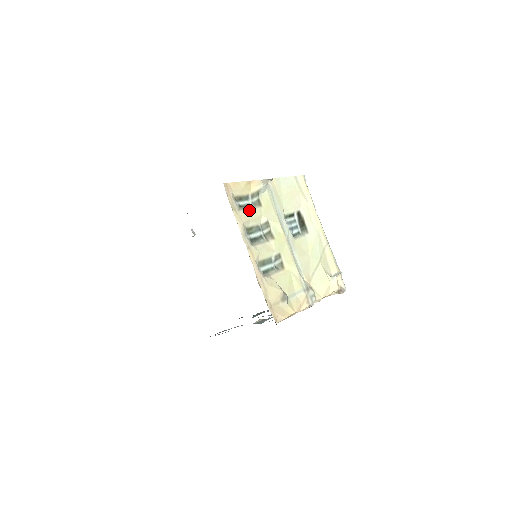
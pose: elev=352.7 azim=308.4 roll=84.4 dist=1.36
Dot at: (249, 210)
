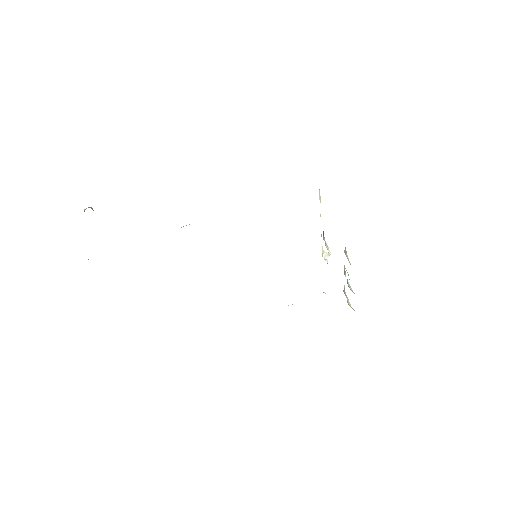
Dot at: occluded
